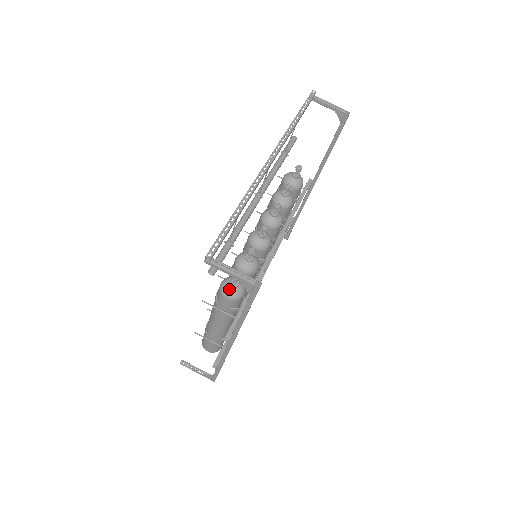
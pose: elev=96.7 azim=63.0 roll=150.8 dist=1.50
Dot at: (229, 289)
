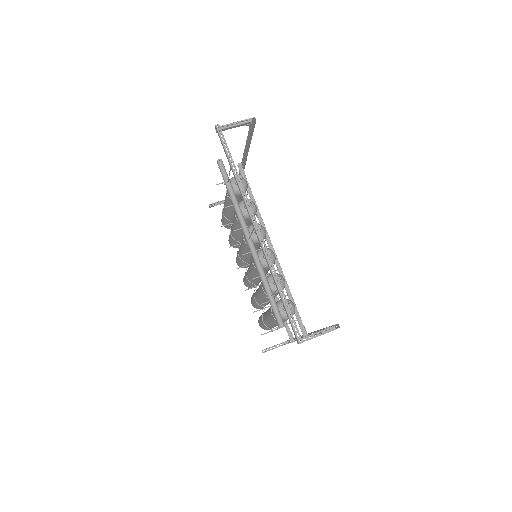
Dot at: (286, 314)
